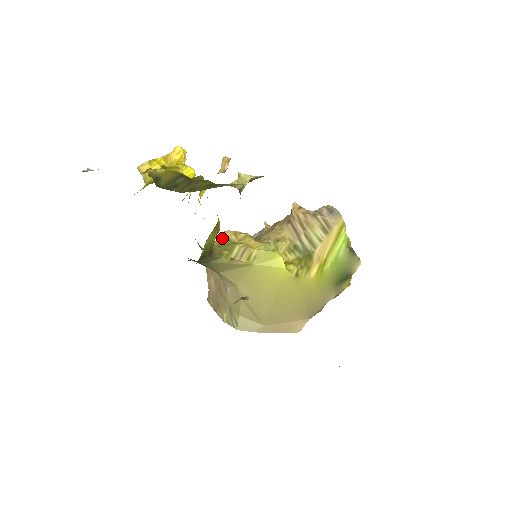
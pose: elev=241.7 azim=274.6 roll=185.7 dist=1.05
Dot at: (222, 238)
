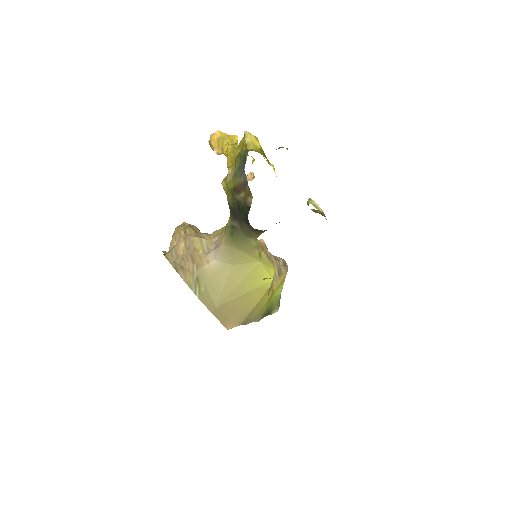
Dot at: occluded
